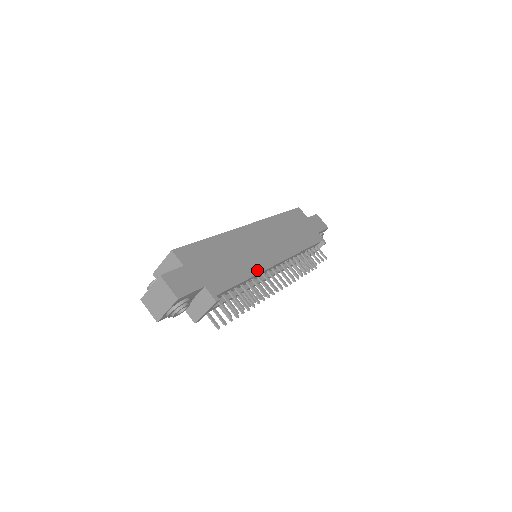
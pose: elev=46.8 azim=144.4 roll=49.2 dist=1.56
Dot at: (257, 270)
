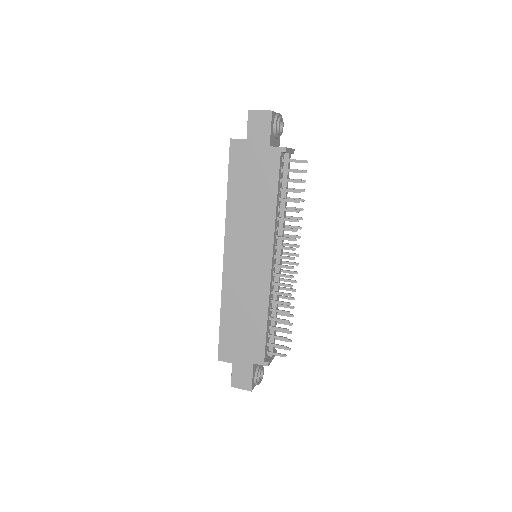
Dot at: (265, 299)
